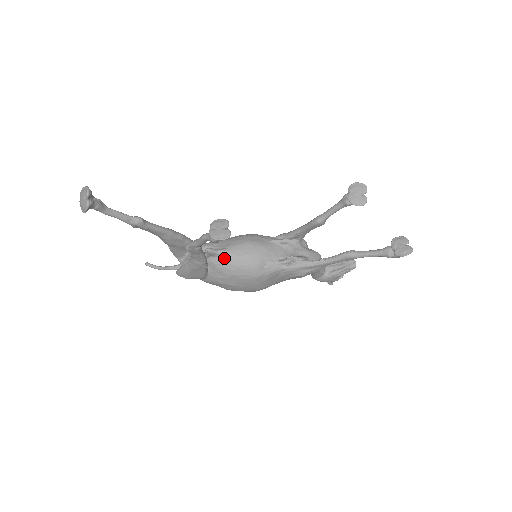
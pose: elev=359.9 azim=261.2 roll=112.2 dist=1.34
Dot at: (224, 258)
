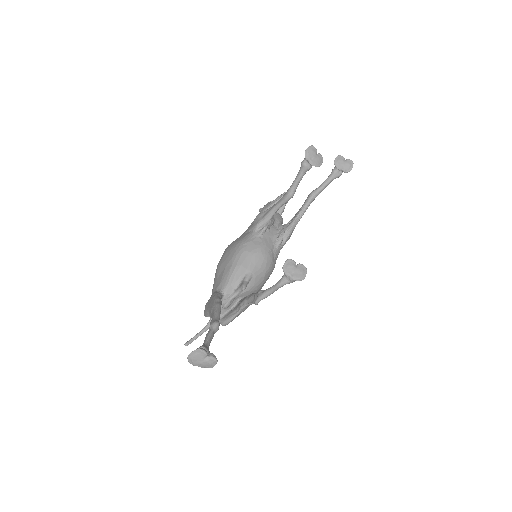
Dot at: (252, 281)
